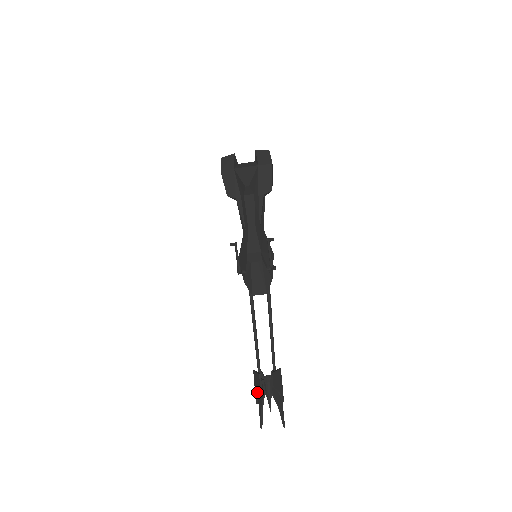
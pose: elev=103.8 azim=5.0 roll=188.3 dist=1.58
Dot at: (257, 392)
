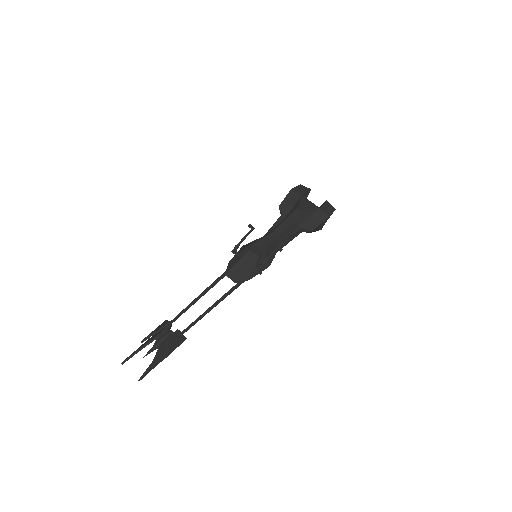
Dot at: (152, 333)
